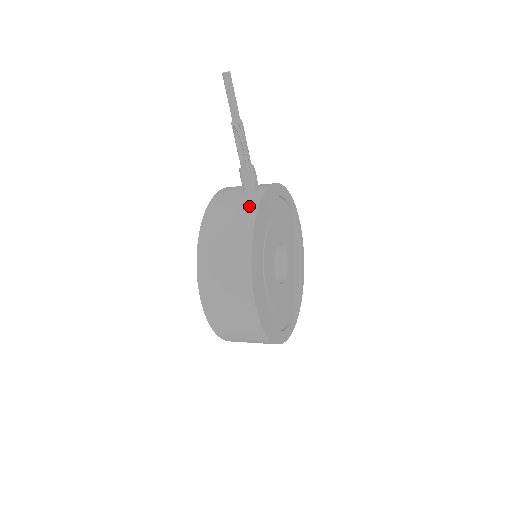
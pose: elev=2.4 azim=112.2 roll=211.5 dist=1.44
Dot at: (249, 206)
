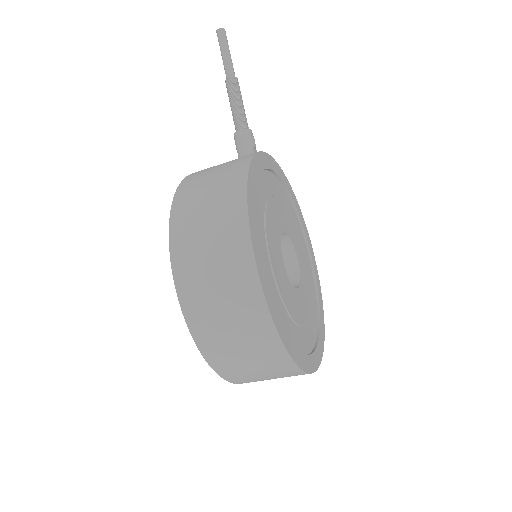
Dot at: (245, 156)
